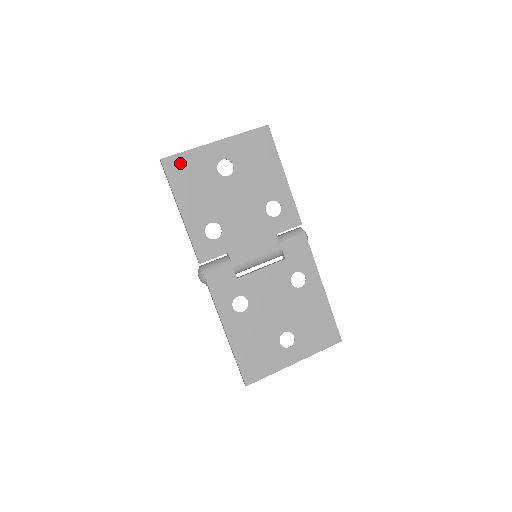
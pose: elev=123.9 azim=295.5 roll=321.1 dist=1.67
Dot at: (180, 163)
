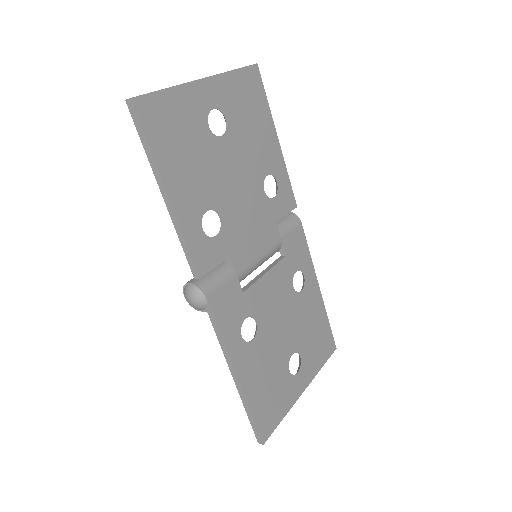
Dot at: (160, 109)
